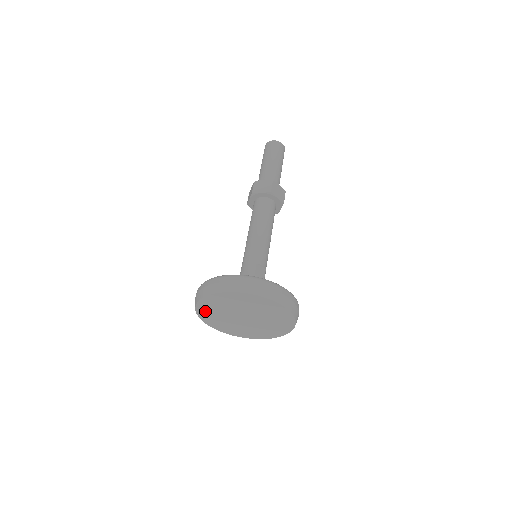
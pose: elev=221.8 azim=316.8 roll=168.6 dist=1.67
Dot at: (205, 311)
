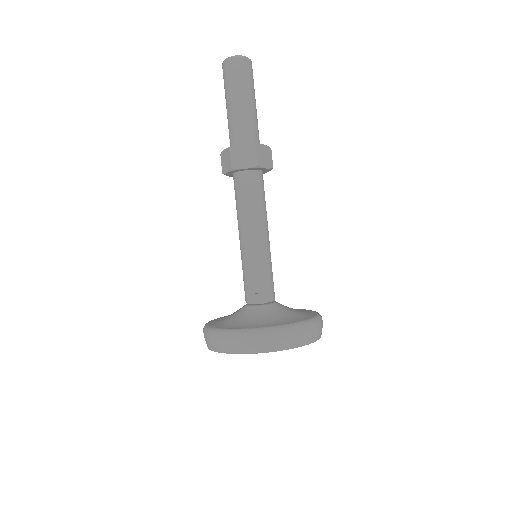
Dot at: occluded
